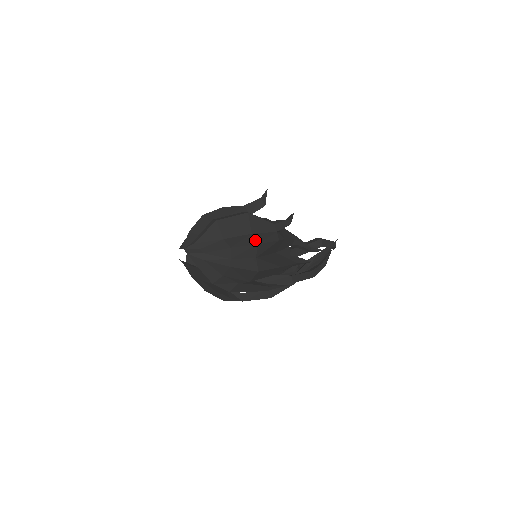
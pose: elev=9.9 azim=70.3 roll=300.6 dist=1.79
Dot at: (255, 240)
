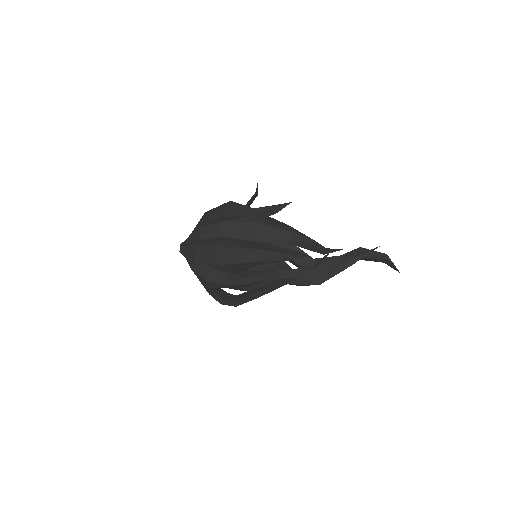
Dot at: (223, 219)
